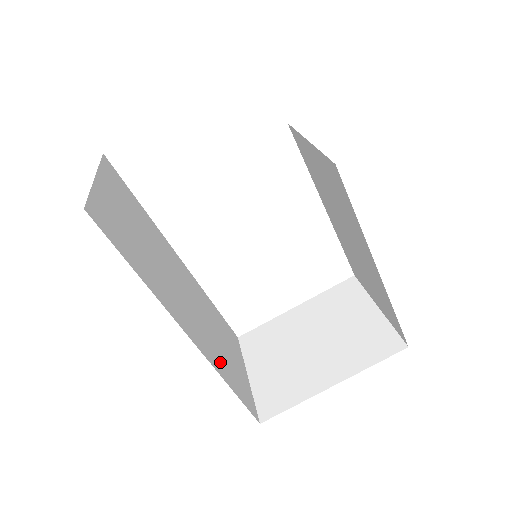
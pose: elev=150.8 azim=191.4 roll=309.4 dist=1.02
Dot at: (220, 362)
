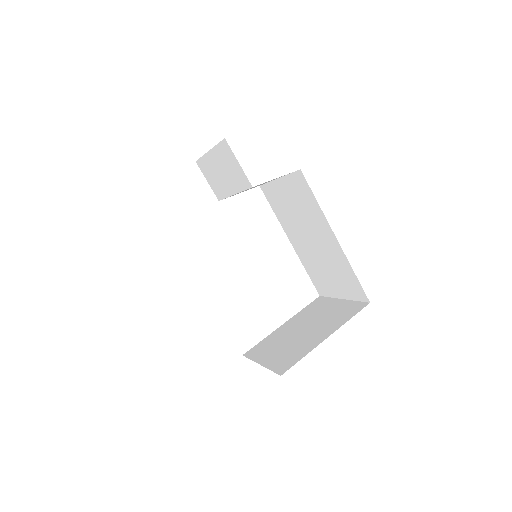
Dot at: occluded
